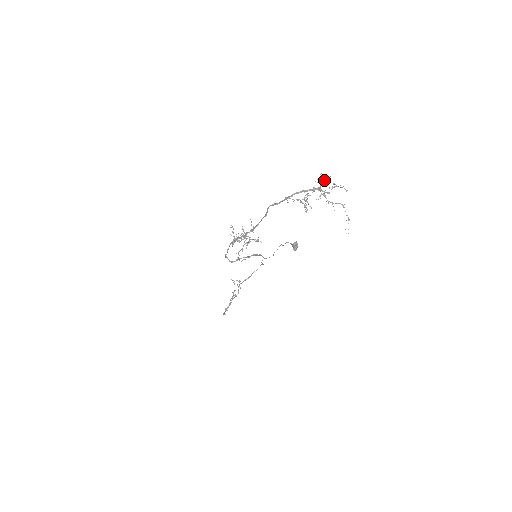
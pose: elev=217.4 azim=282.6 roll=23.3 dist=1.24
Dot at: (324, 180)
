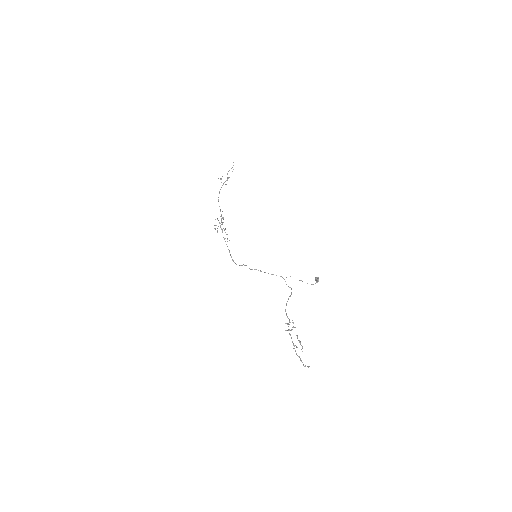
Dot at: occluded
